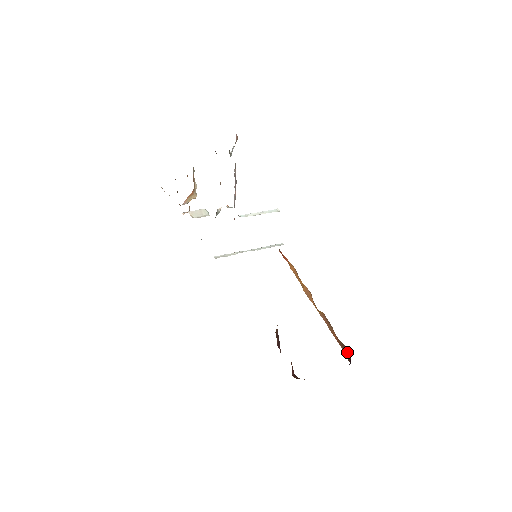
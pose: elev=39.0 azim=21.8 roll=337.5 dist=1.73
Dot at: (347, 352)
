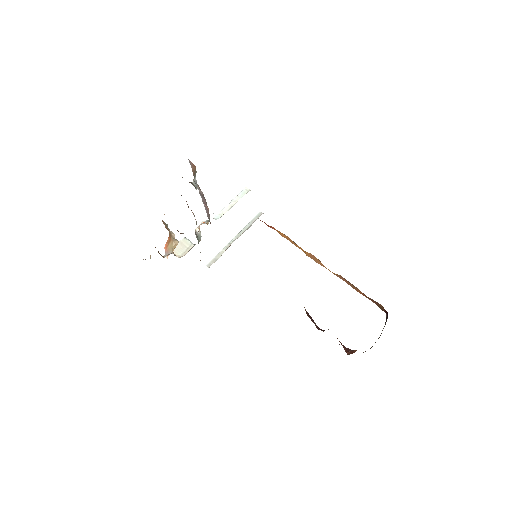
Dot at: (380, 306)
